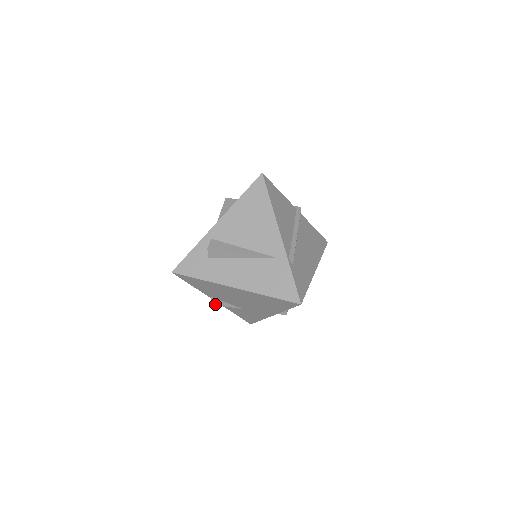
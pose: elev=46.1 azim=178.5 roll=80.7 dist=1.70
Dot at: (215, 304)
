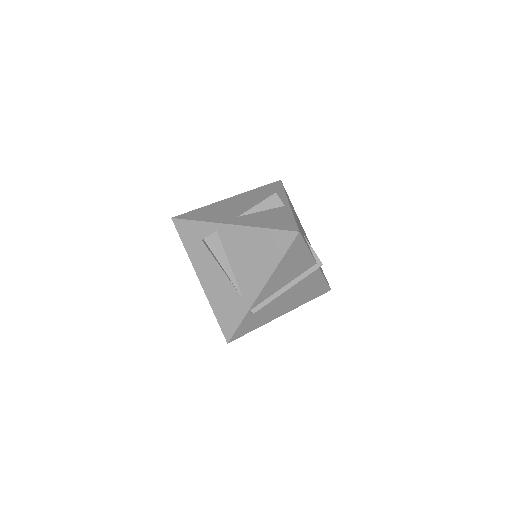
Dot at: occluded
